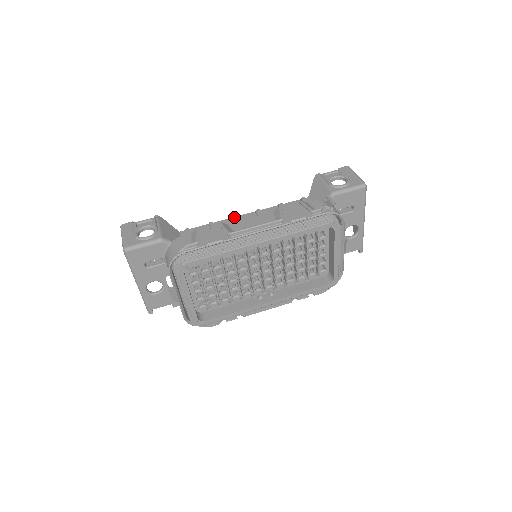
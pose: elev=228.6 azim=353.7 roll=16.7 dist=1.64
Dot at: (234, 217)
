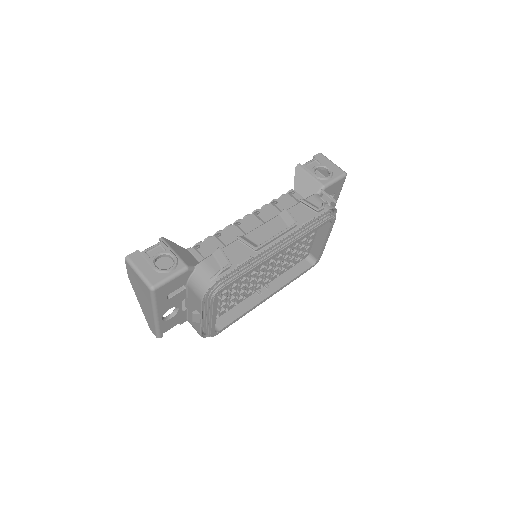
Dot at: (239, 224)
